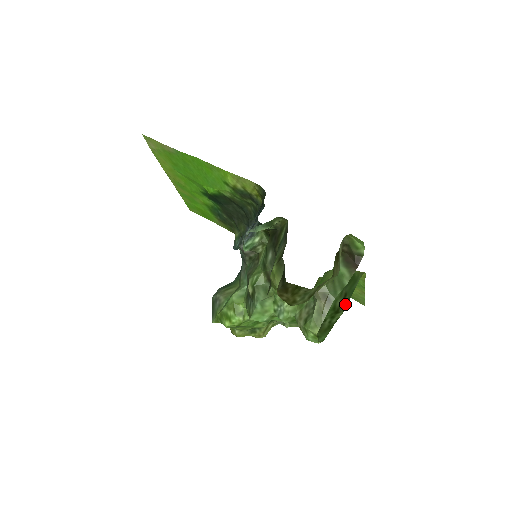
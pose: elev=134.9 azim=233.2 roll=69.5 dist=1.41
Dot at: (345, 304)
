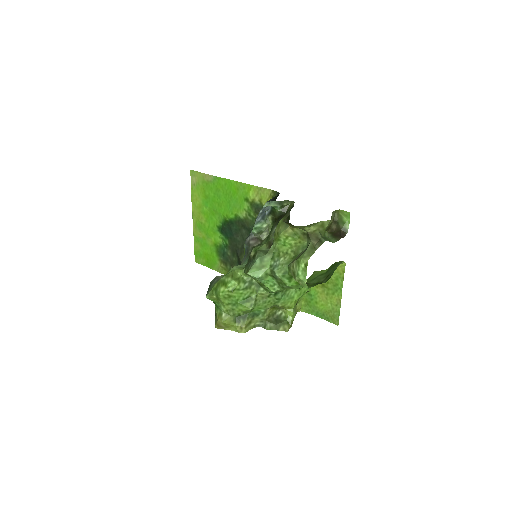
Dot at: (328, 279)
